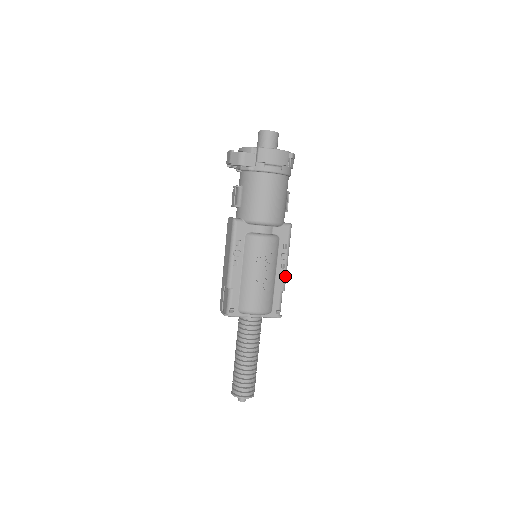
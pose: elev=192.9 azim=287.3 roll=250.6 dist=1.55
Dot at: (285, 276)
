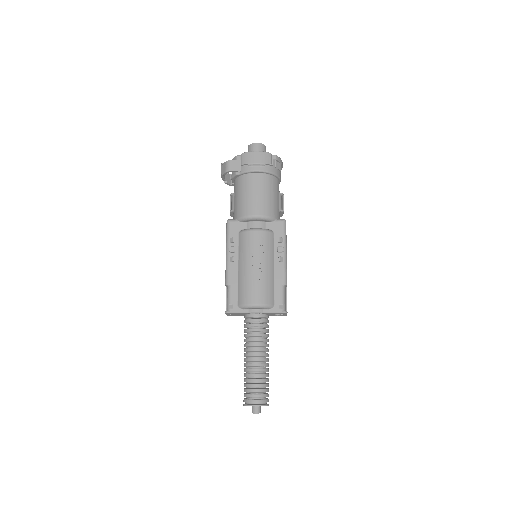
Dot at: (285, 269)
